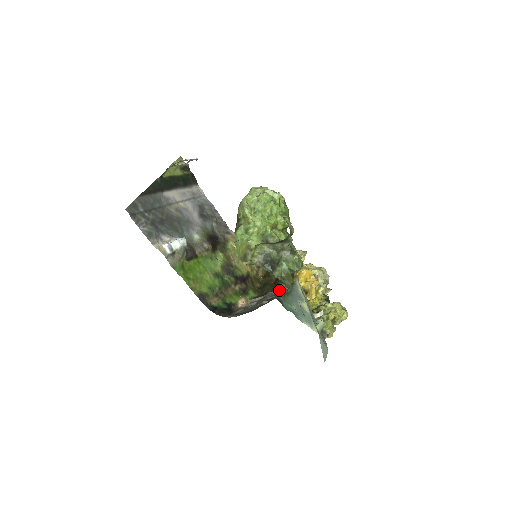
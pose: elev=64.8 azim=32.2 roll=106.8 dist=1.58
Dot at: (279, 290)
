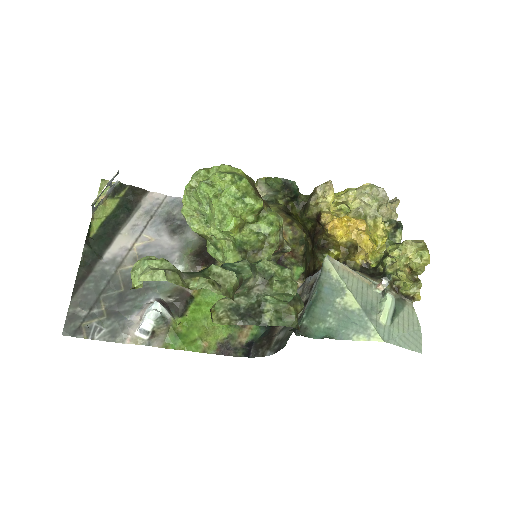
Dot at: (313, 277)
